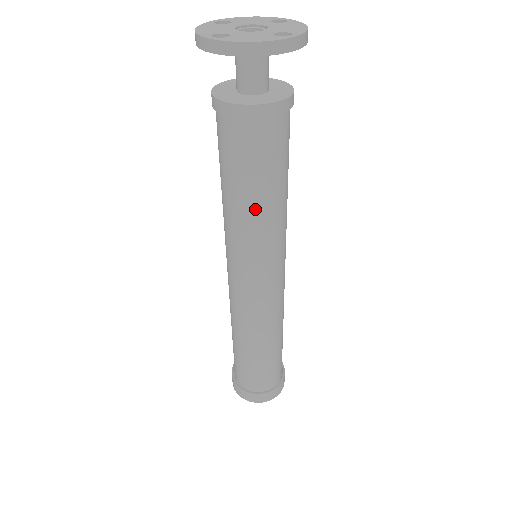
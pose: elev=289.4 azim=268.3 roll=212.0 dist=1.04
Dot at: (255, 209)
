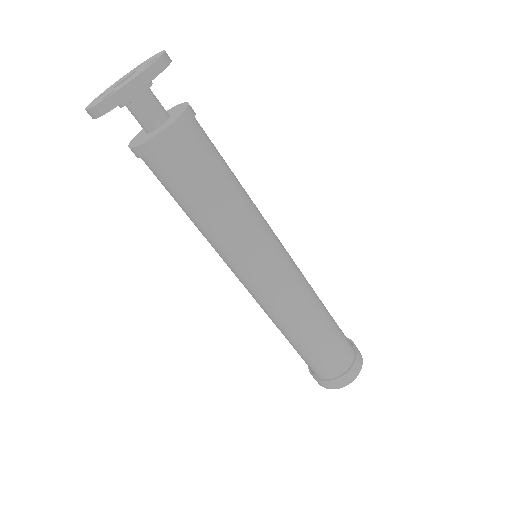
Dot at: (228, 209)
